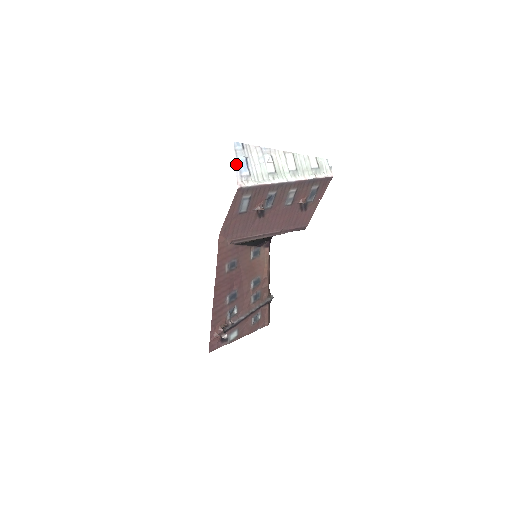
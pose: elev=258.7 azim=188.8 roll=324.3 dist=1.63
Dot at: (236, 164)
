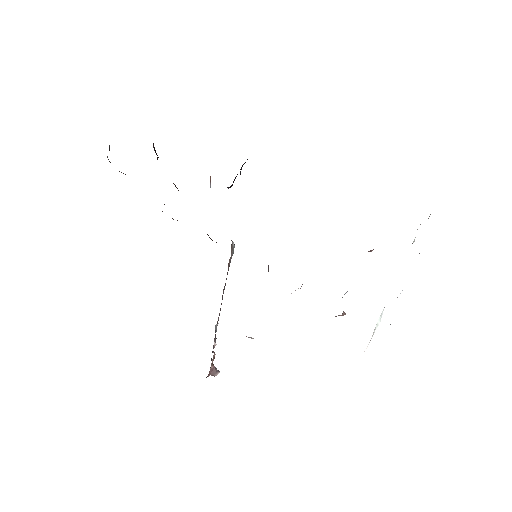
Dot at: occluded
